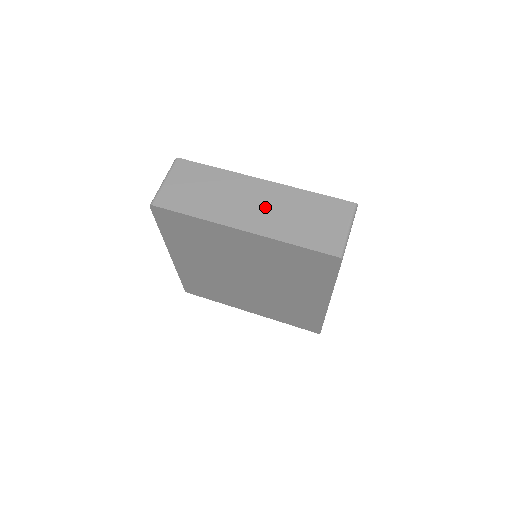
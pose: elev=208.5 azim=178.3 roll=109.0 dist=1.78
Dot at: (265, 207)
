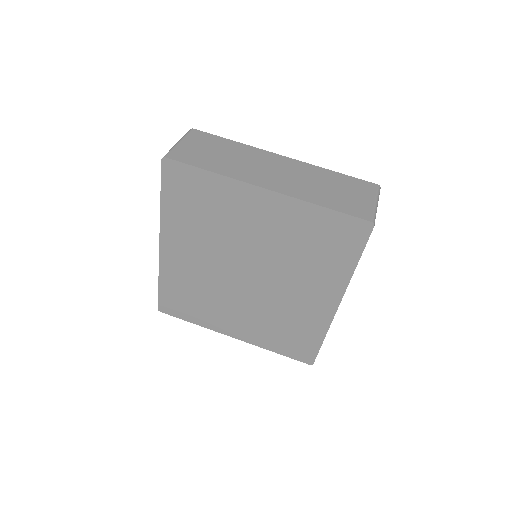
Dot at: (288, 175)
